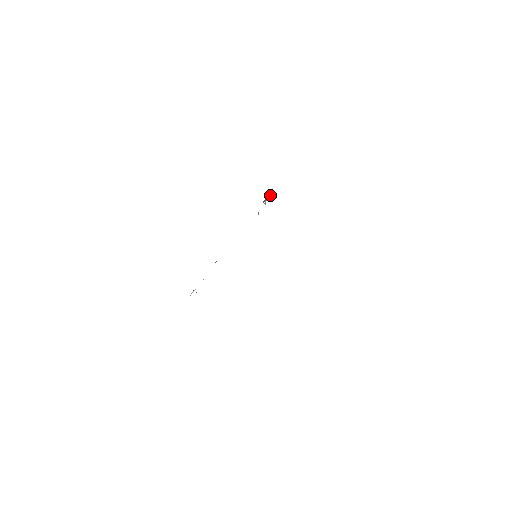
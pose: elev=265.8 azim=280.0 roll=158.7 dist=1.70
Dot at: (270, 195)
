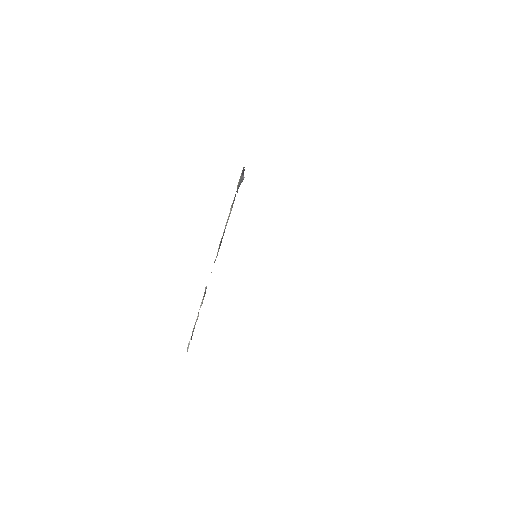
Dot at: occluded
